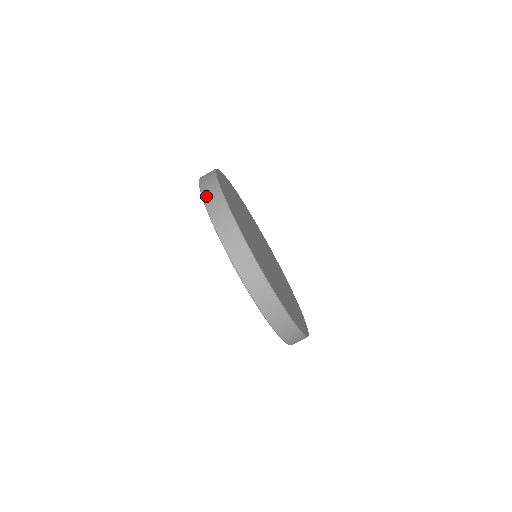
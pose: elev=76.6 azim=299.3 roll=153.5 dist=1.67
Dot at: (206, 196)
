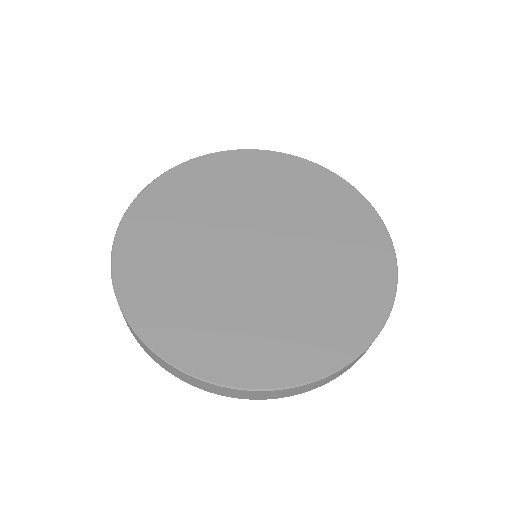
Dot at: occluded
